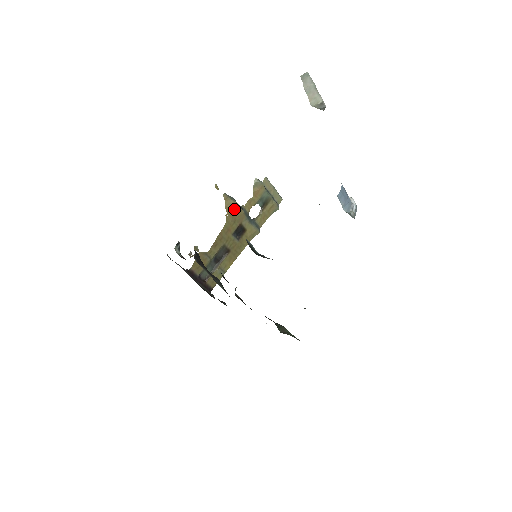
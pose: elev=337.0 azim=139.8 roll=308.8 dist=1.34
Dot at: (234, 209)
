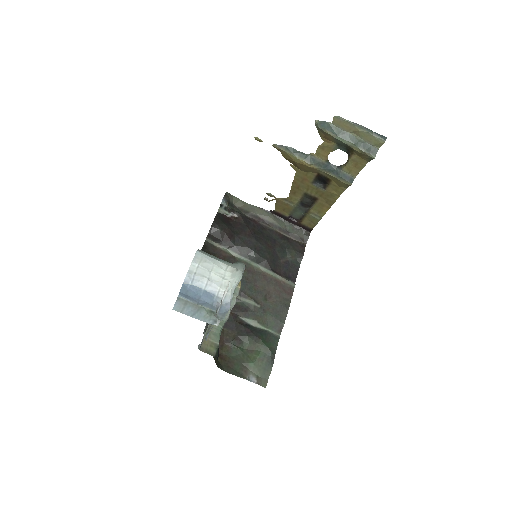
Dot at: (294, 161)
